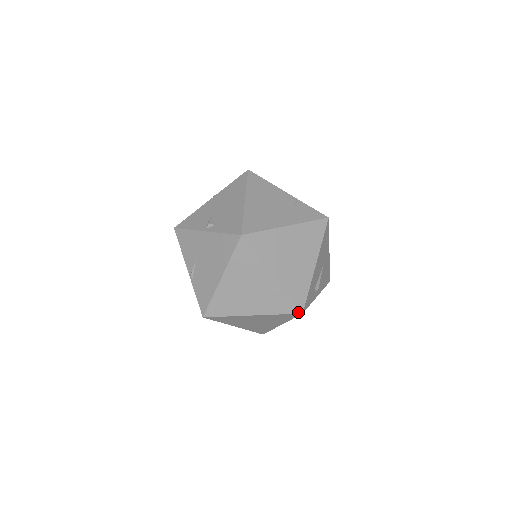
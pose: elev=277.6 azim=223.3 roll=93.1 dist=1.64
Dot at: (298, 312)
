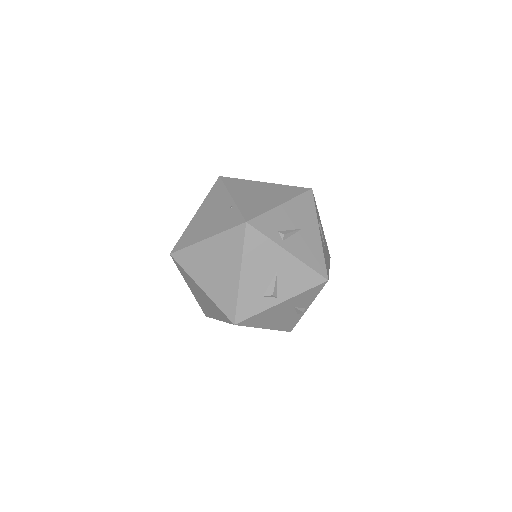
Dot at: (243, 222)
